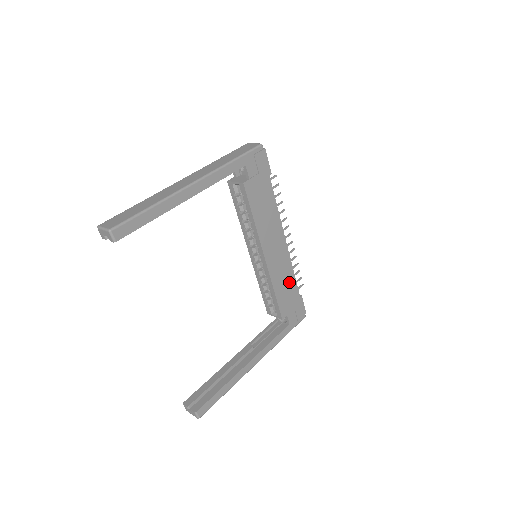
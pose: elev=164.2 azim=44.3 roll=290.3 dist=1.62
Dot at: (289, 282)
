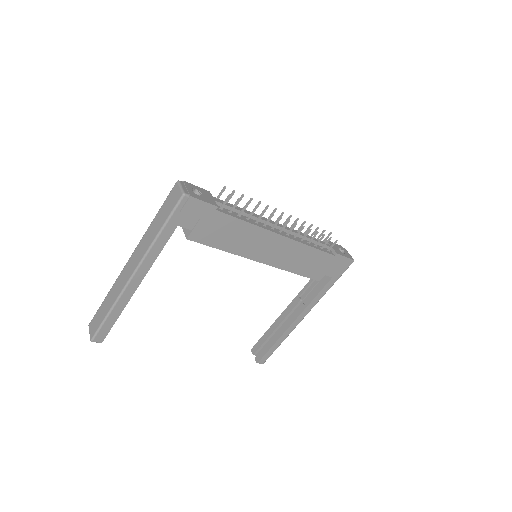
Dot at: (310, 256)
